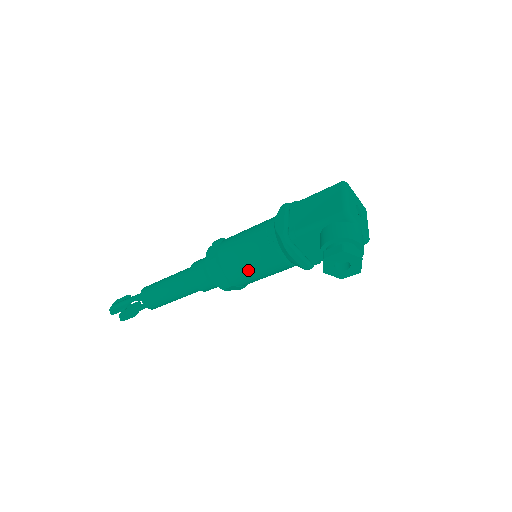
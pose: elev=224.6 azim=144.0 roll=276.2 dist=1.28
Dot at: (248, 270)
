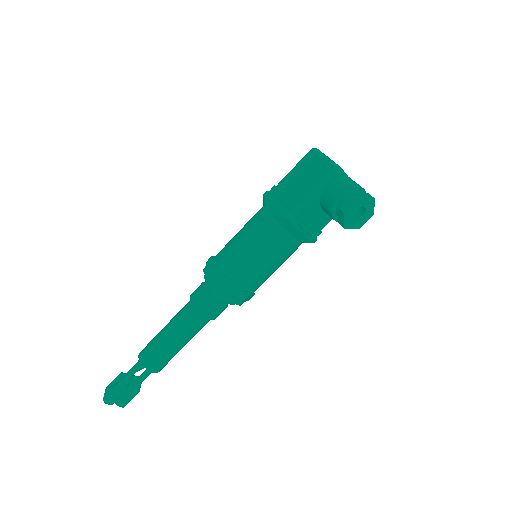
Dot at: (261, 269)
